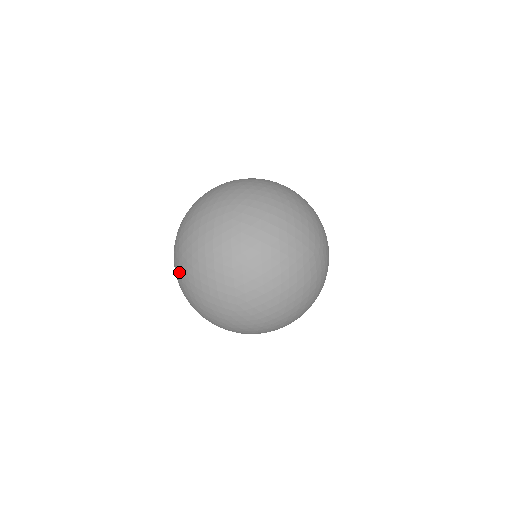
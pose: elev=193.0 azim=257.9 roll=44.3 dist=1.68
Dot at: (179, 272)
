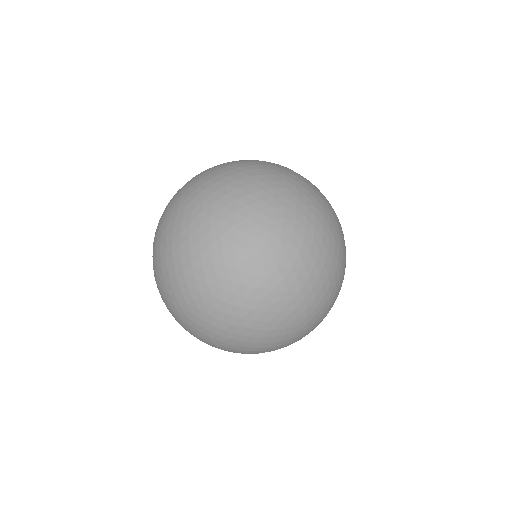
Dot at: occluded
